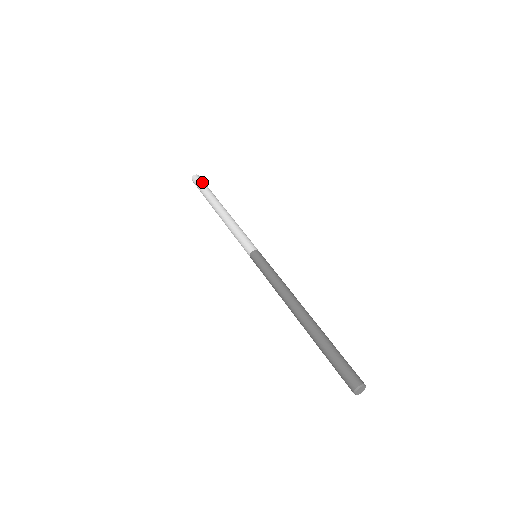
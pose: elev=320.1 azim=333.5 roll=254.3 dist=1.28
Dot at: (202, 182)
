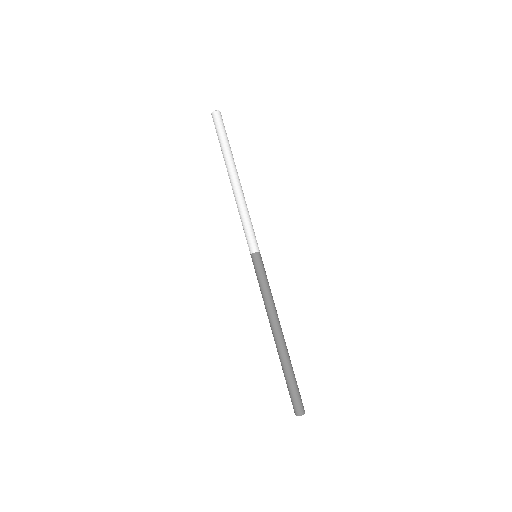
Dot at: (224, 128)
